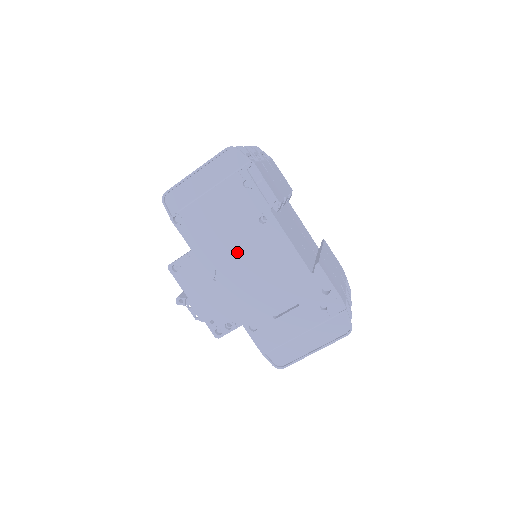
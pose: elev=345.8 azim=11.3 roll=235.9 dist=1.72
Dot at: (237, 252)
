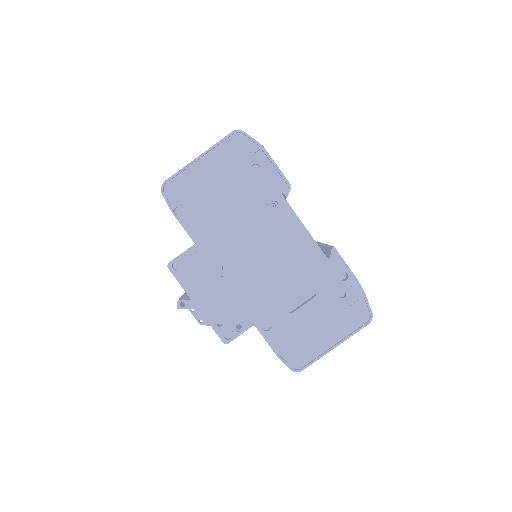
Dot at: (247, 242)
